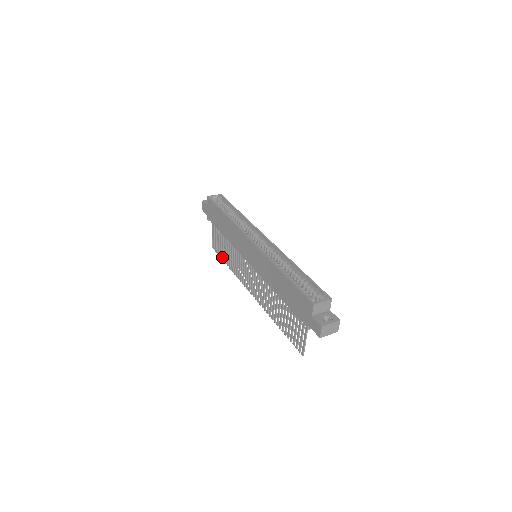
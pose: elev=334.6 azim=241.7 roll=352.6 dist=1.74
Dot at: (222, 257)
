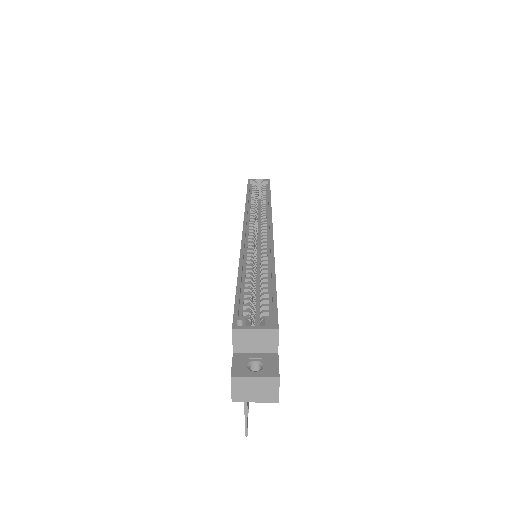
Dot at: occluded
